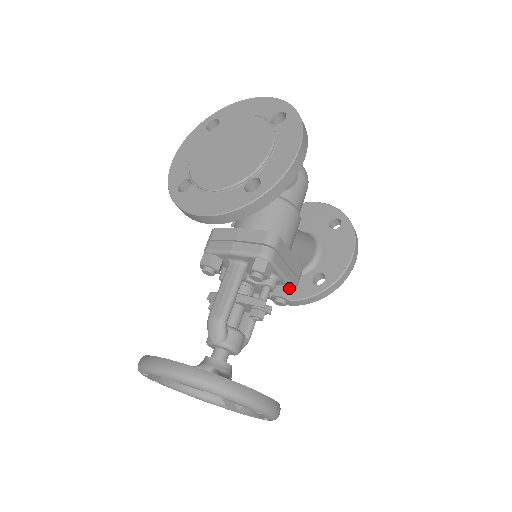
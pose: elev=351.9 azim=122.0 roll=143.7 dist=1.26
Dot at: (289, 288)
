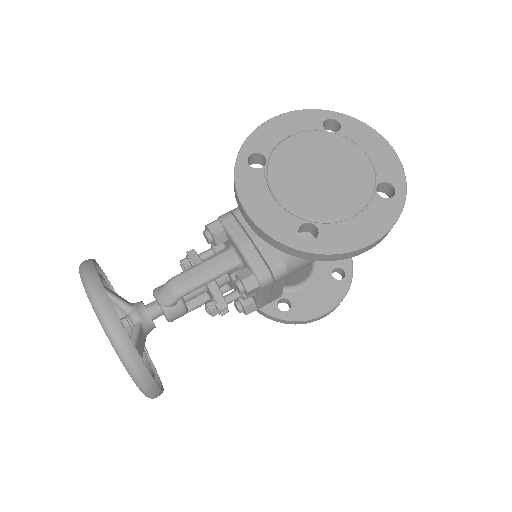
Dot at: (255, 305)
